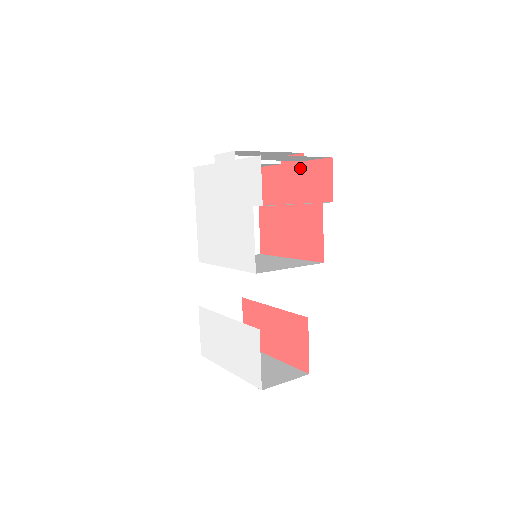
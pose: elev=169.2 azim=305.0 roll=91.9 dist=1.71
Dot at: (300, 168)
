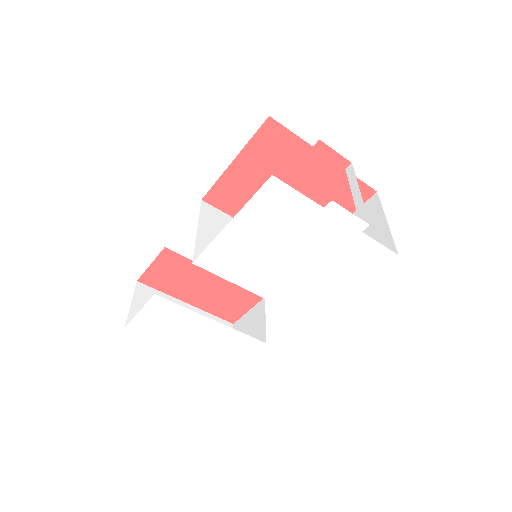
Dot at: (335, 171)
